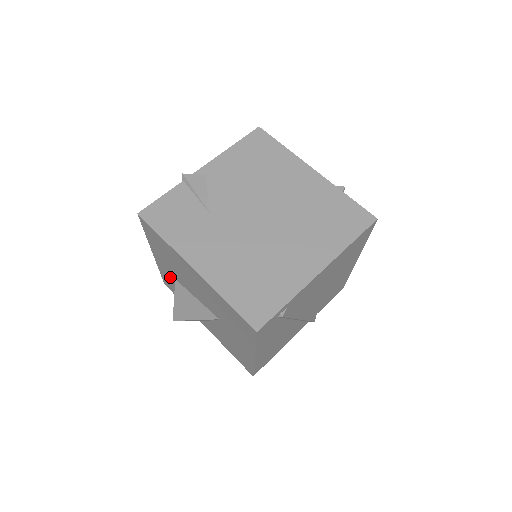
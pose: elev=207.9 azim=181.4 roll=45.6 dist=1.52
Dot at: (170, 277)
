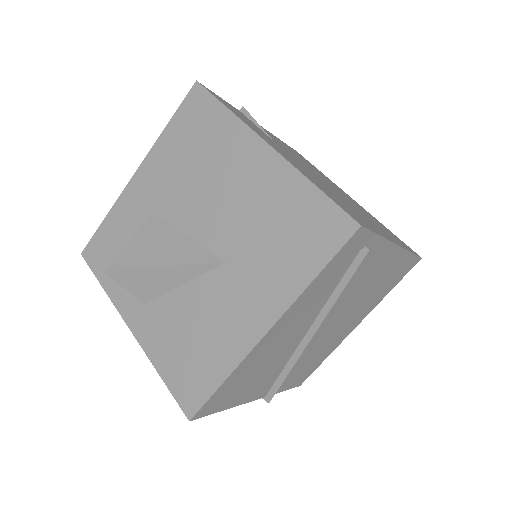
Dot at: (135, 216)
